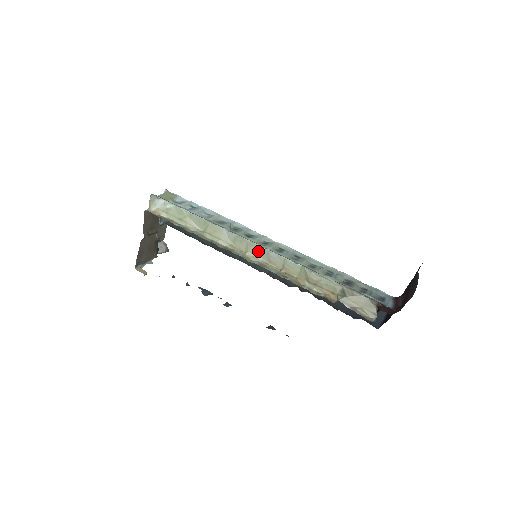
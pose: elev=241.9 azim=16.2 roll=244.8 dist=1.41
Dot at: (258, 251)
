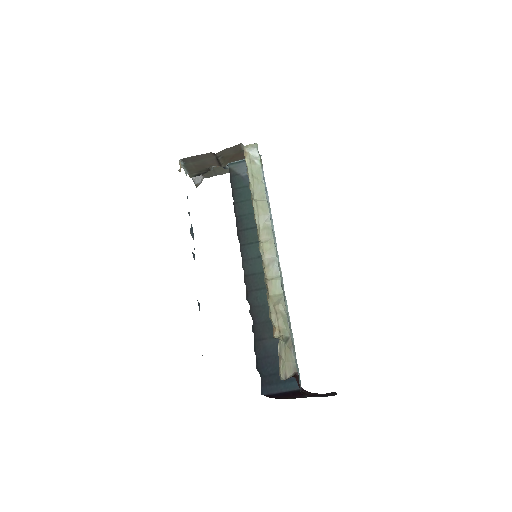
Dot at: (270, 252)
